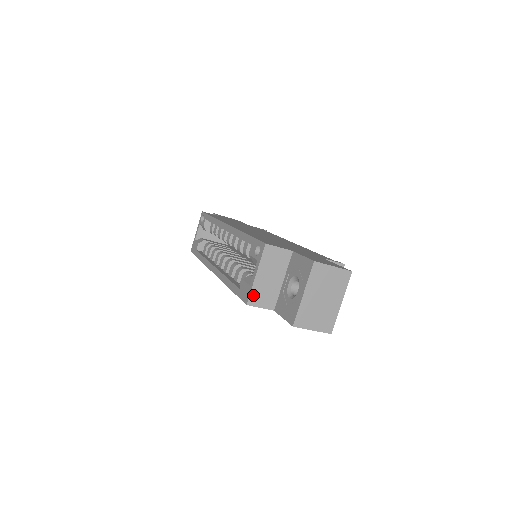
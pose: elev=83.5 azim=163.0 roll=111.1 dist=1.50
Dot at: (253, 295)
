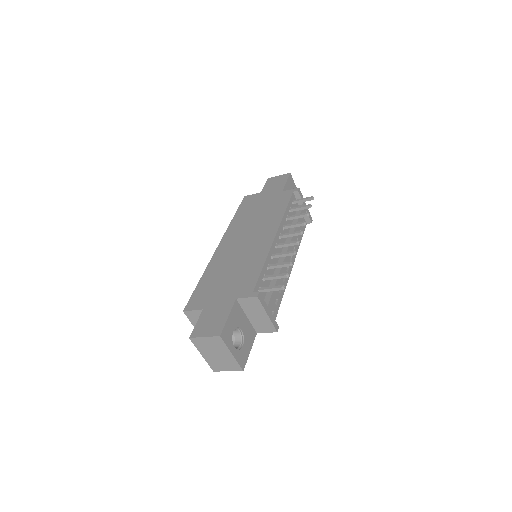
Dot at: occluded
